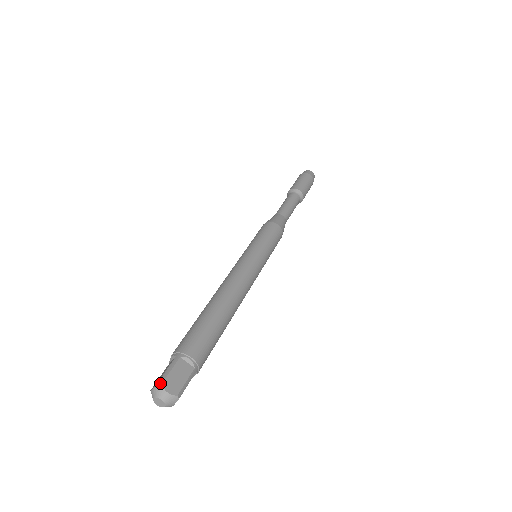
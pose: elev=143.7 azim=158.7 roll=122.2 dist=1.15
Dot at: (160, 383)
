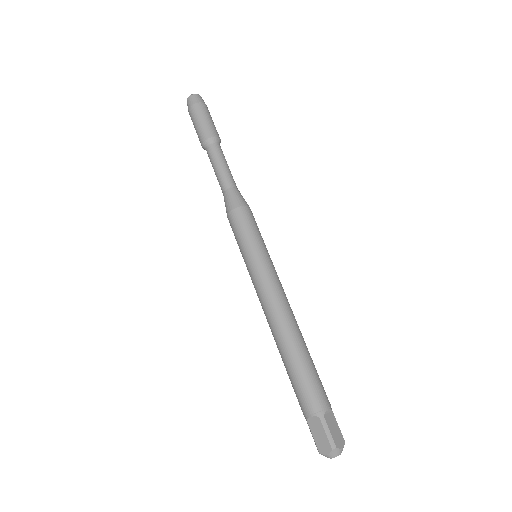
Dot at: (335, 448)
